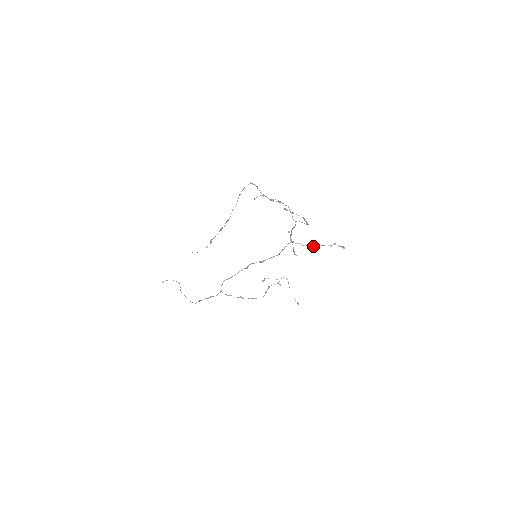
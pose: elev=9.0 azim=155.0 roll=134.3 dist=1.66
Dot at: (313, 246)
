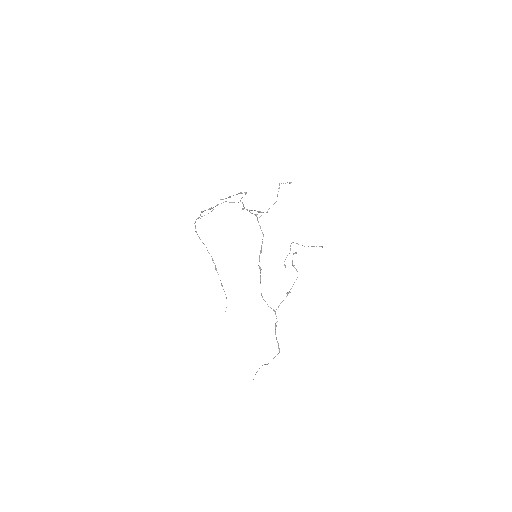
Dot at: (273, 204)
